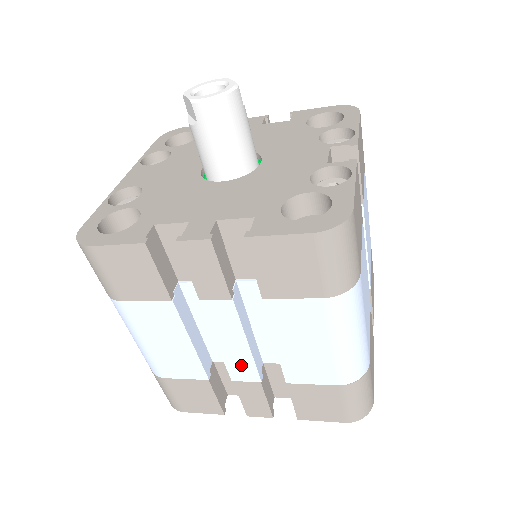
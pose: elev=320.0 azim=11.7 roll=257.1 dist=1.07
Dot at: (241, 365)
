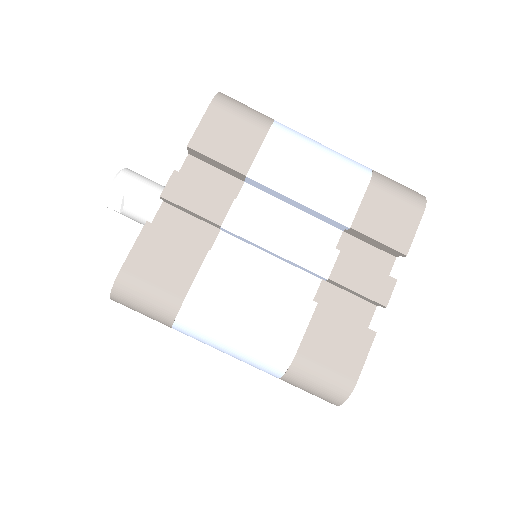
Dot at: (310, 253)
